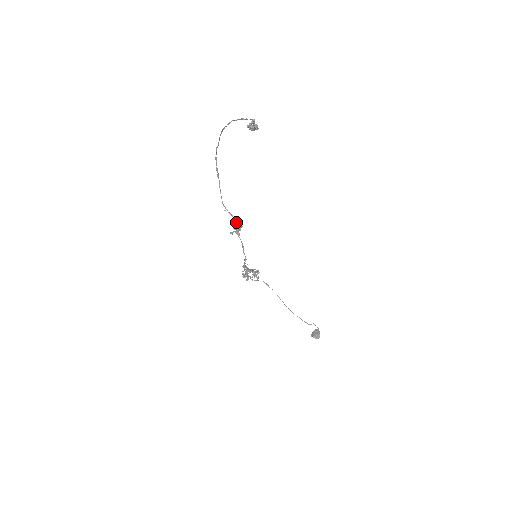
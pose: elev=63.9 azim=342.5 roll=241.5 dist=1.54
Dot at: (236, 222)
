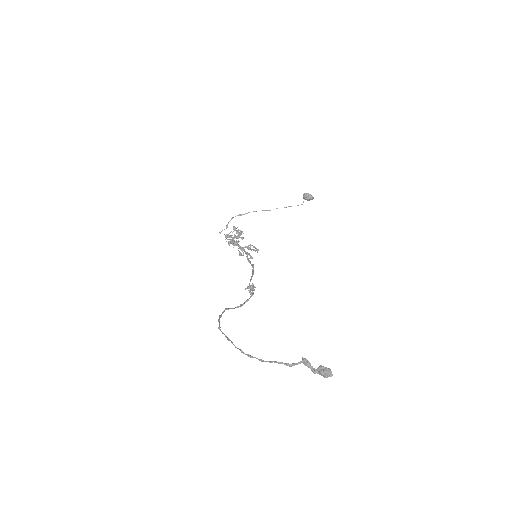
Dot at: occluded
